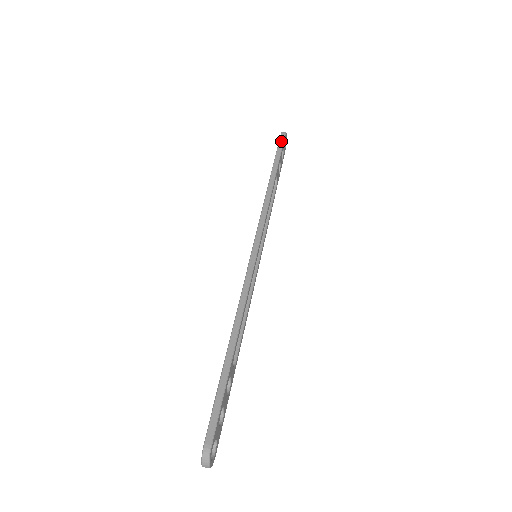
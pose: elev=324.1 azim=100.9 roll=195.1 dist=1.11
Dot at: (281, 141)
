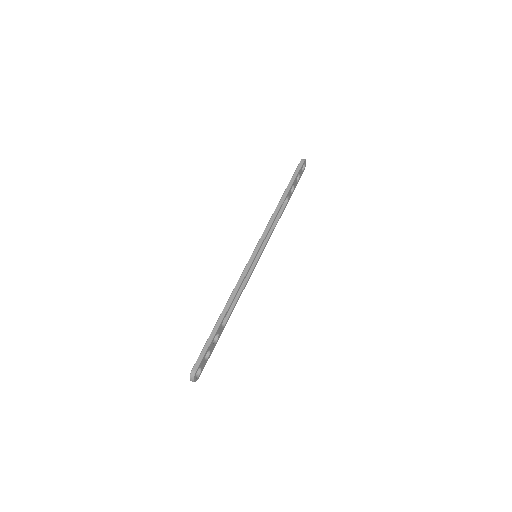
Dot at: (298, 168)
